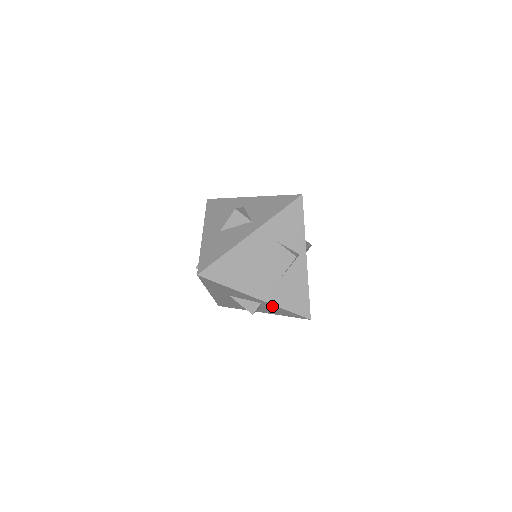
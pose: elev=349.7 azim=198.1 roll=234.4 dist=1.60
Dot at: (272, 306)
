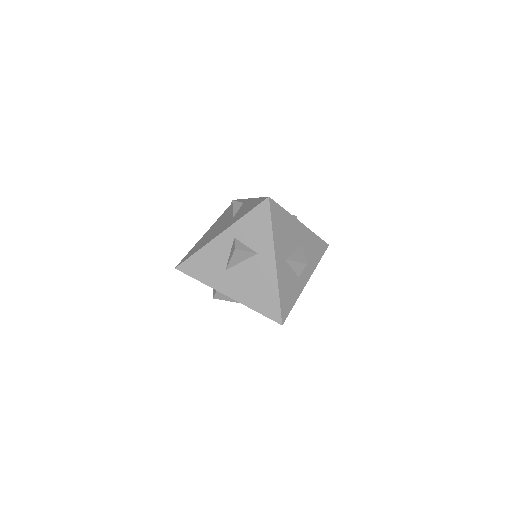
Dot at: (239, 228)
